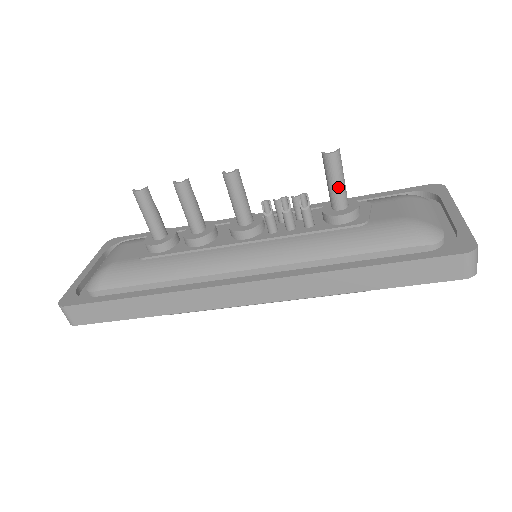
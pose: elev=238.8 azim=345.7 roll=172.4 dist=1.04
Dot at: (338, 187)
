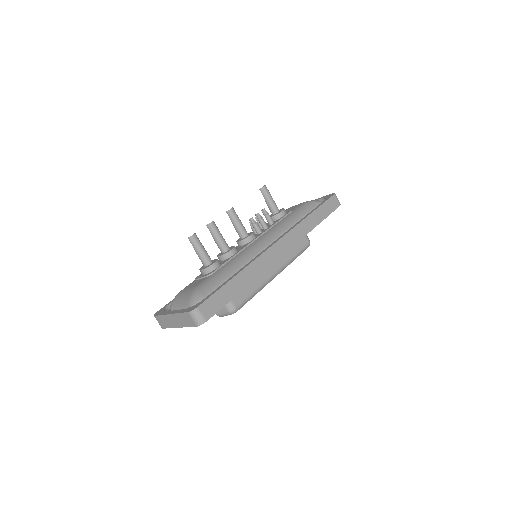
Dot at: (273, 201)
